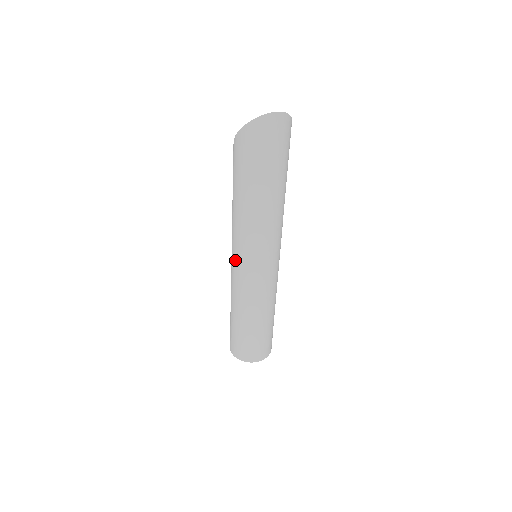
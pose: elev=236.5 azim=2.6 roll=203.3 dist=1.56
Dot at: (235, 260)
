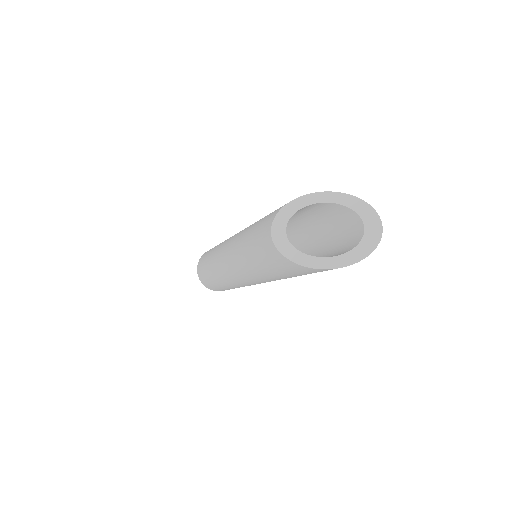
Dot at: occluded
